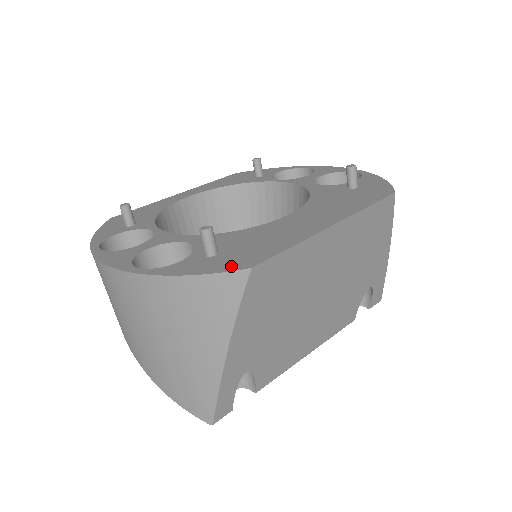
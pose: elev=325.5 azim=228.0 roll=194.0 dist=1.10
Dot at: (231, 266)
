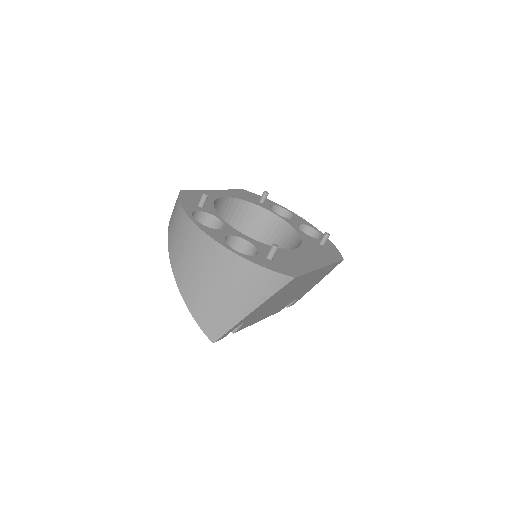
Dot at: (285, 272)
